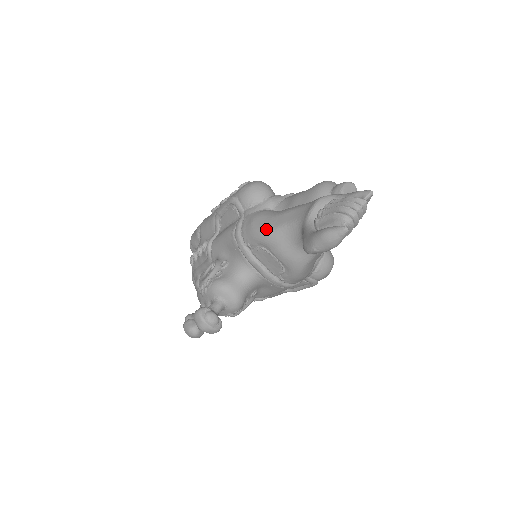
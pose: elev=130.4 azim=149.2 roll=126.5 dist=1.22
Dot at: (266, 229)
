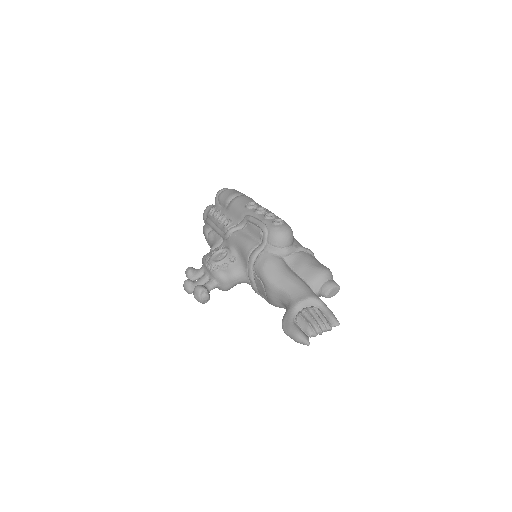
Dot at: (271, 279)
